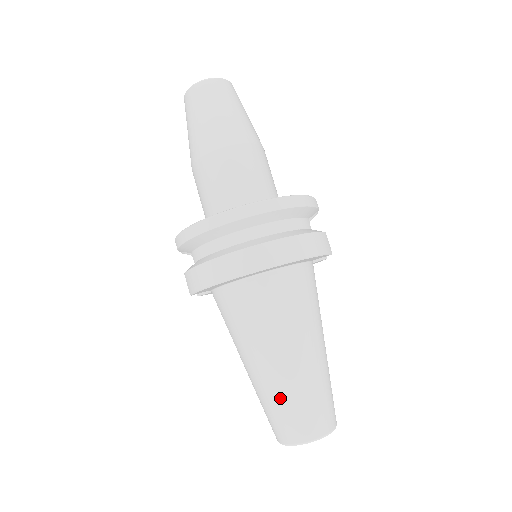
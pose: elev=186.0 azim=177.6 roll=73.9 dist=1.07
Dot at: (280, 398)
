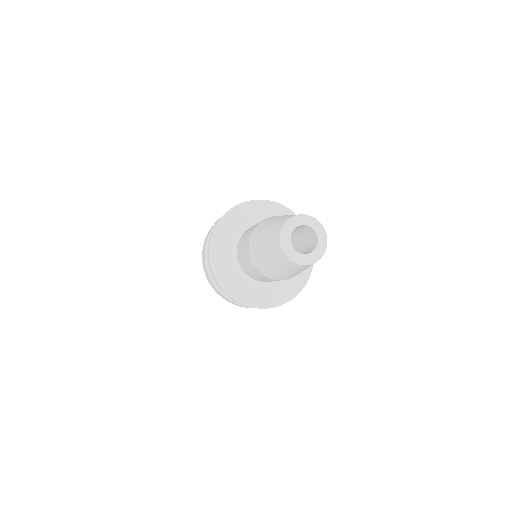
Dot at: occluded
